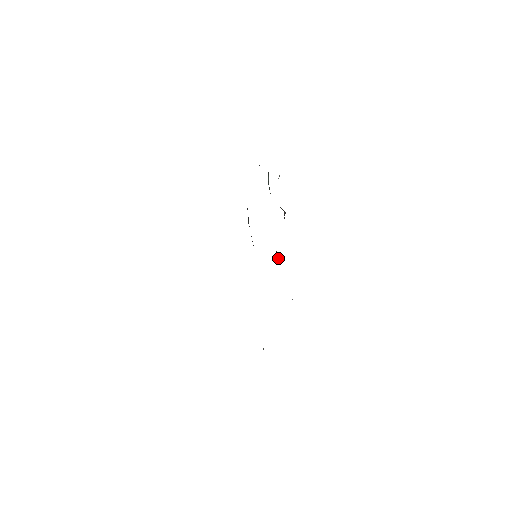
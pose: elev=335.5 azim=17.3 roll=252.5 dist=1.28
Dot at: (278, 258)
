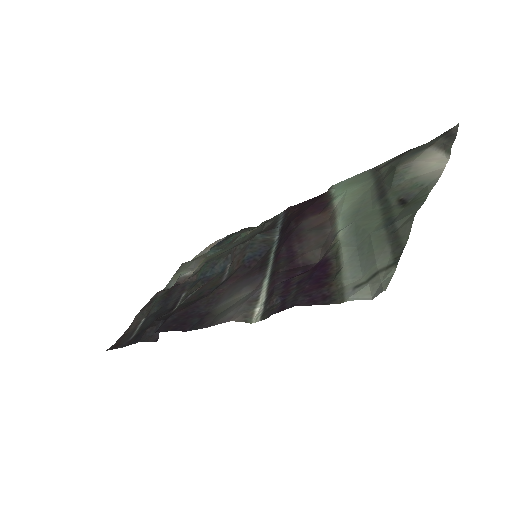
Dot at: (192, 293)
